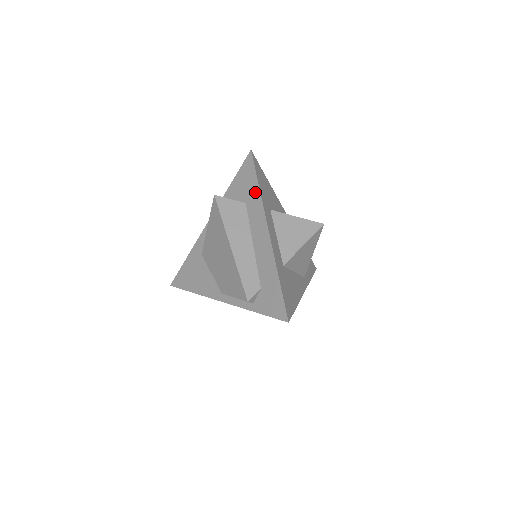
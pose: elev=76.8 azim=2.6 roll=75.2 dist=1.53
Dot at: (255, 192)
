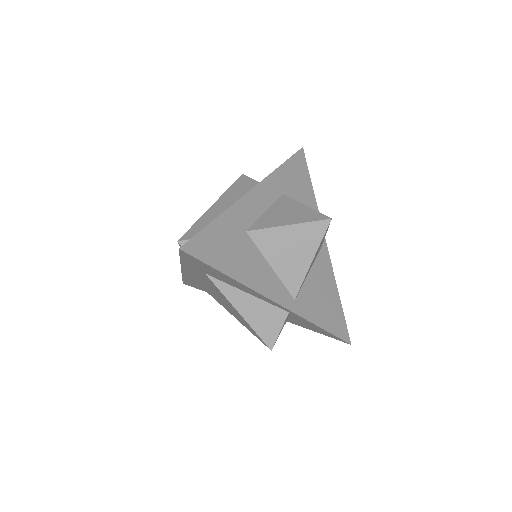
Dot at: occluded
